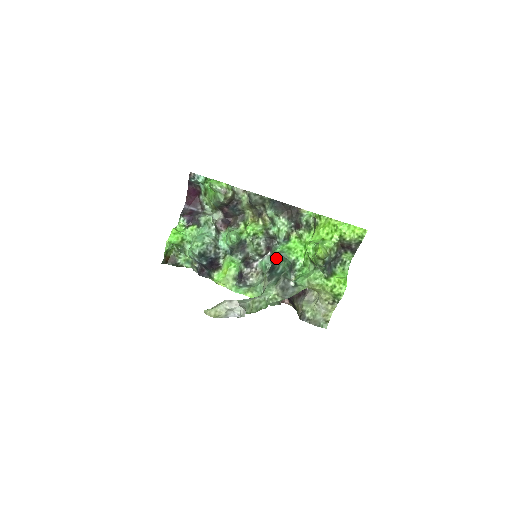
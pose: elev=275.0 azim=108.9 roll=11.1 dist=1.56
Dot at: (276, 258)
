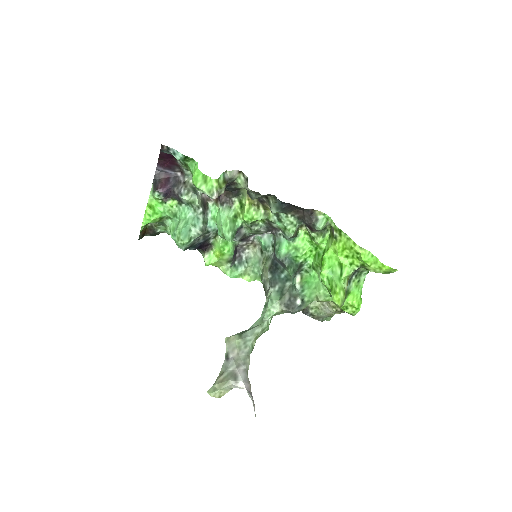
Dot at: (280, 262)
